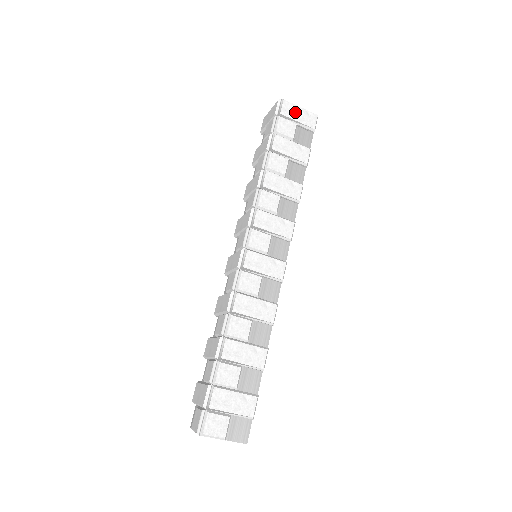
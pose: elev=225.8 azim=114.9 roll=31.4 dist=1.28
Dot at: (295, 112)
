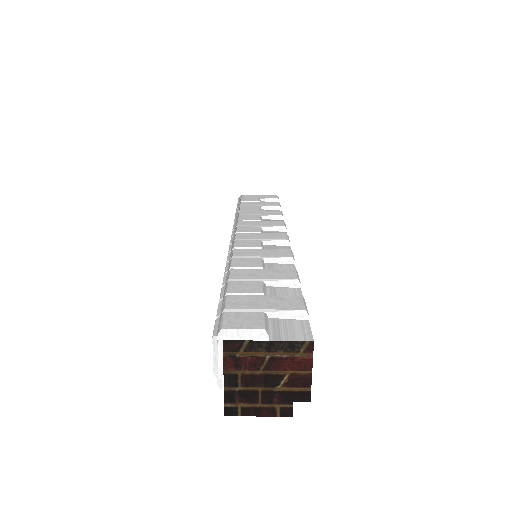
Dot at: (255, 196)
